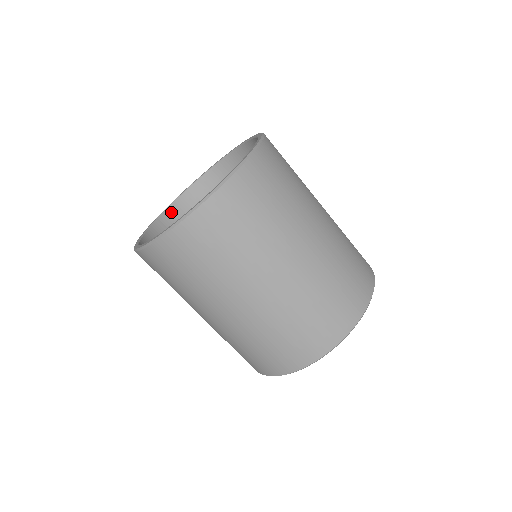
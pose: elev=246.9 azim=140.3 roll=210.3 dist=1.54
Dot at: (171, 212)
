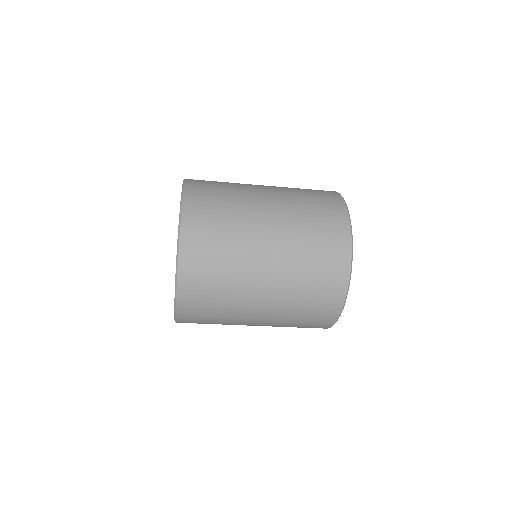
Dot at: occluded
